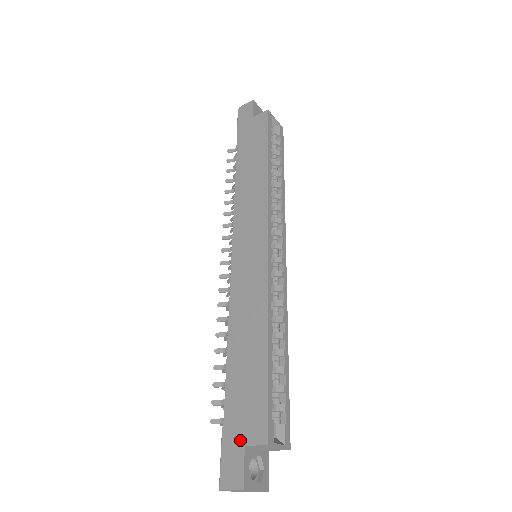
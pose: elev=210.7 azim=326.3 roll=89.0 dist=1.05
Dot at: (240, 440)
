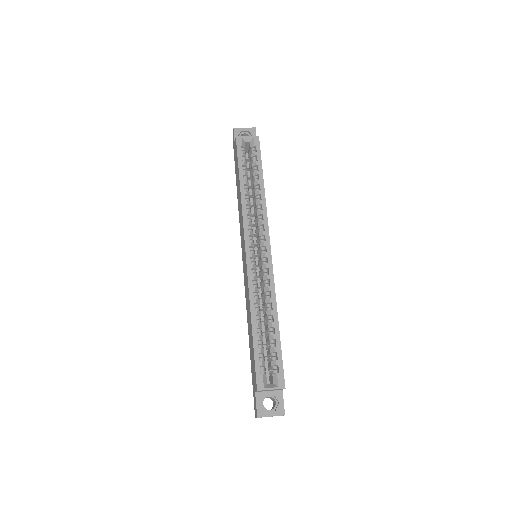
Dot at: (254, 388)
